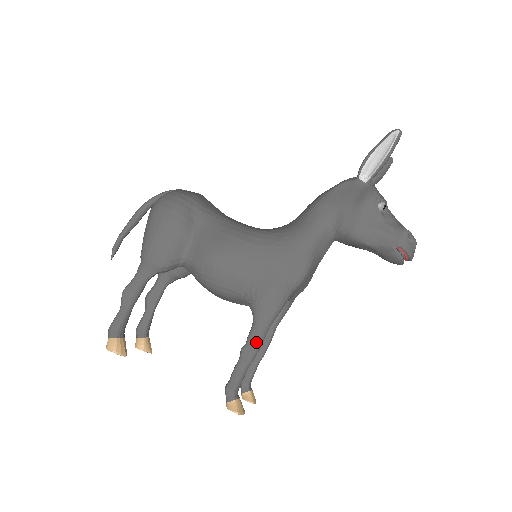
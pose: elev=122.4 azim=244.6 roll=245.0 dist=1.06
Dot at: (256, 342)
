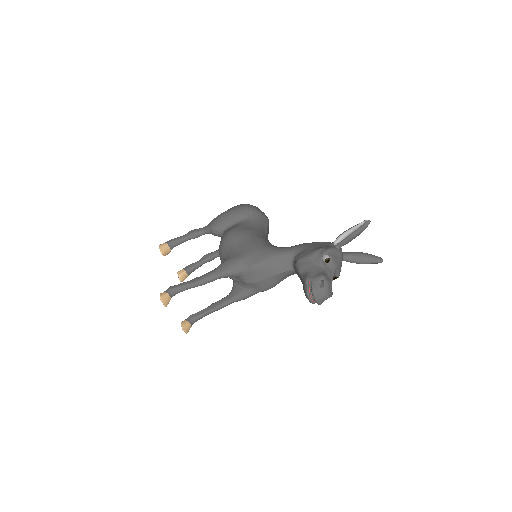
Dot at: (203, 278)
